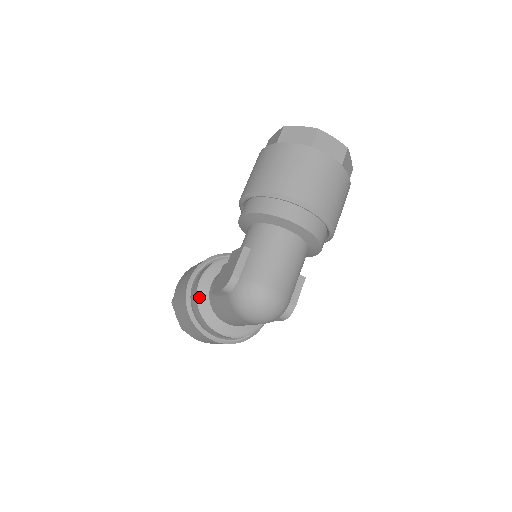
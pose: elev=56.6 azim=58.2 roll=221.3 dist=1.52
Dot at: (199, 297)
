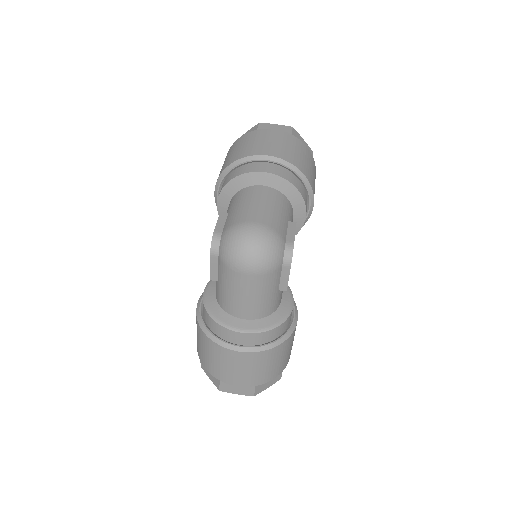
Dot at: (206, 304)
